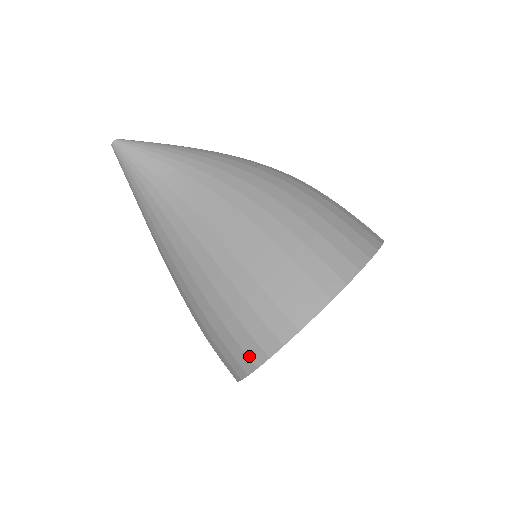
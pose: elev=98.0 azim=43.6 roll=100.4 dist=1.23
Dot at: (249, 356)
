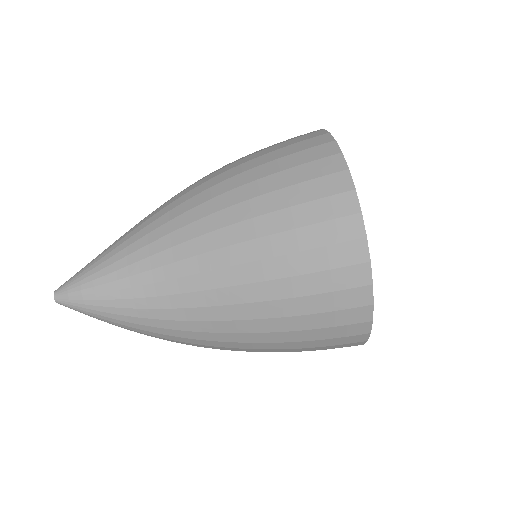
Dot at: (356, 286)
